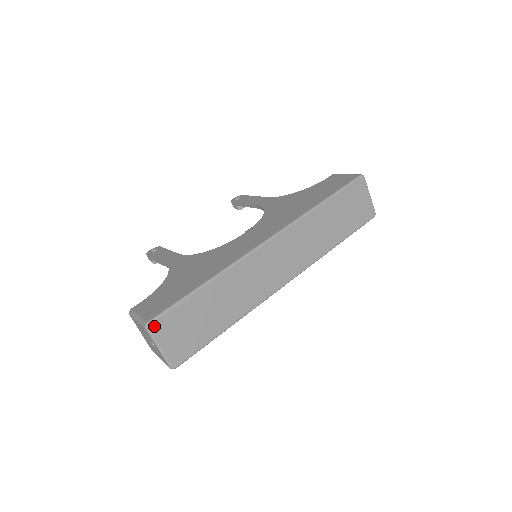
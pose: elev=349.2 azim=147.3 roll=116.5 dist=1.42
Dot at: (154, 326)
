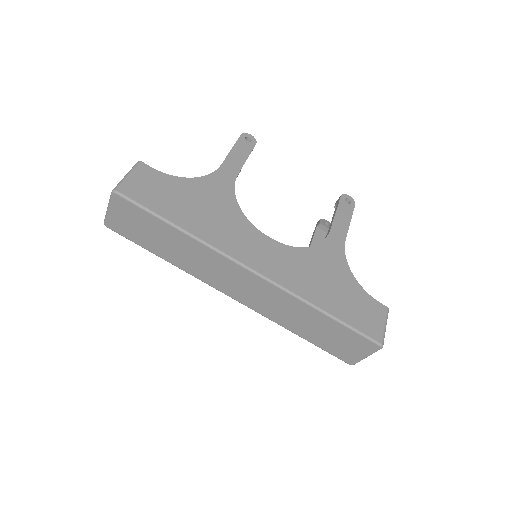
Dot at: (118, 198)
